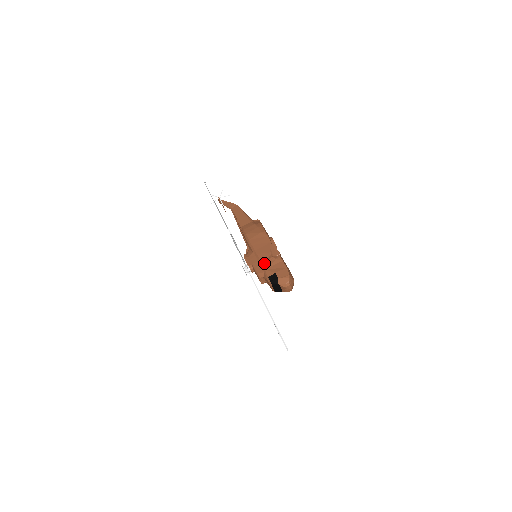
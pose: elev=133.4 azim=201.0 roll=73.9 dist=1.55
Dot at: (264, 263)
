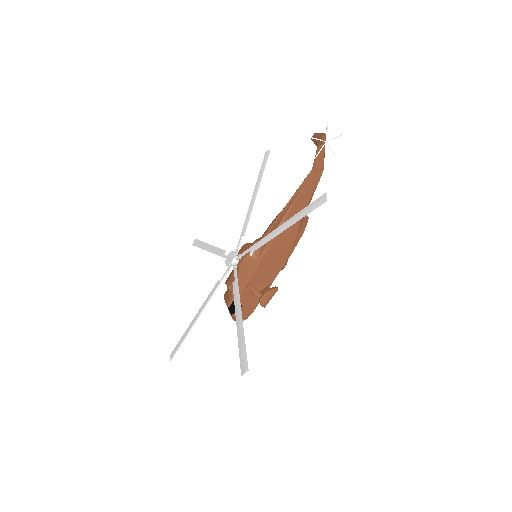
Dot at: (248, 287)
